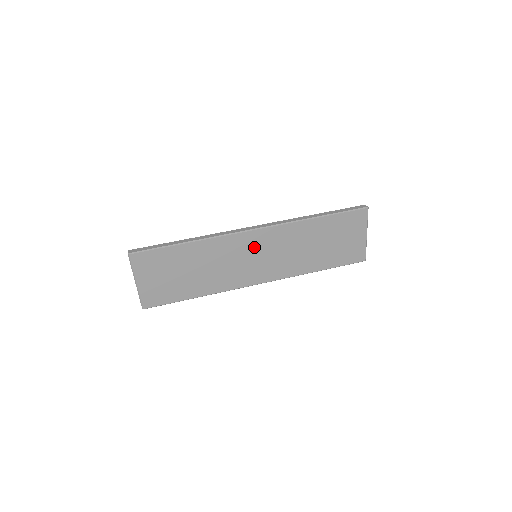
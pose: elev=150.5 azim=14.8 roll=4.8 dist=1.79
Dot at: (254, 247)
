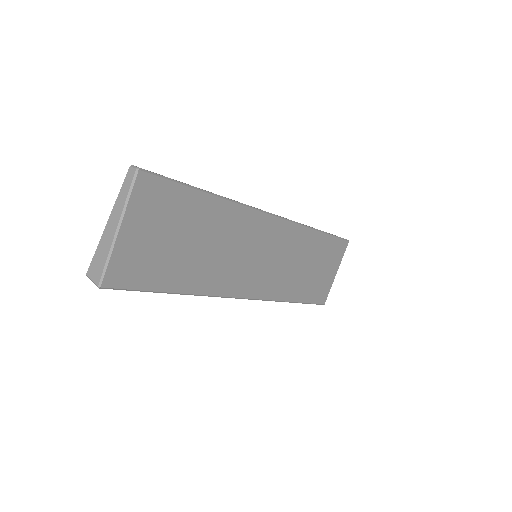
Dot at: (265, 240)
